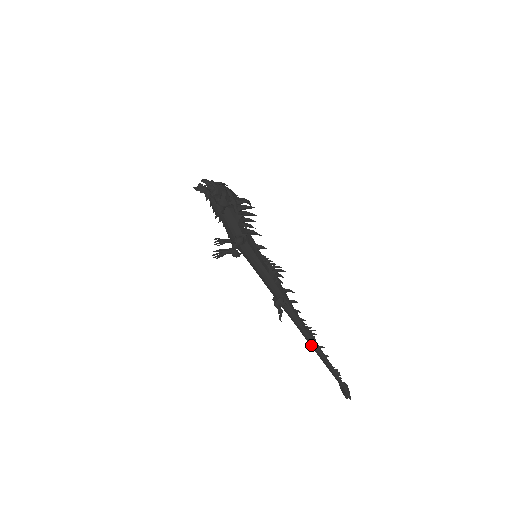
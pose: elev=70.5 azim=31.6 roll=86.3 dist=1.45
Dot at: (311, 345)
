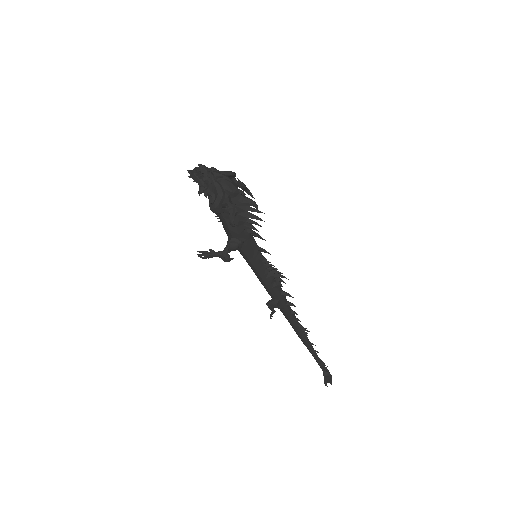
Dot at: (301, 340)
